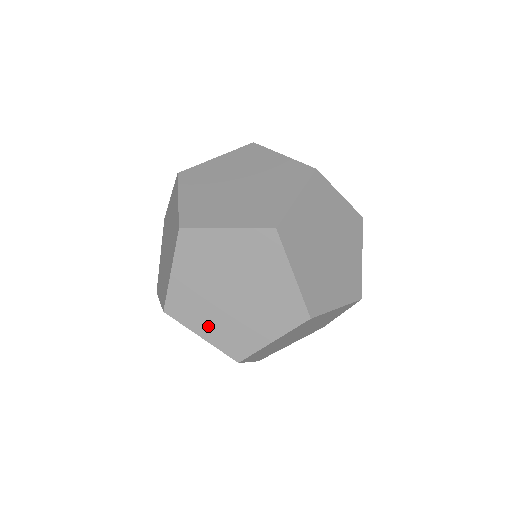
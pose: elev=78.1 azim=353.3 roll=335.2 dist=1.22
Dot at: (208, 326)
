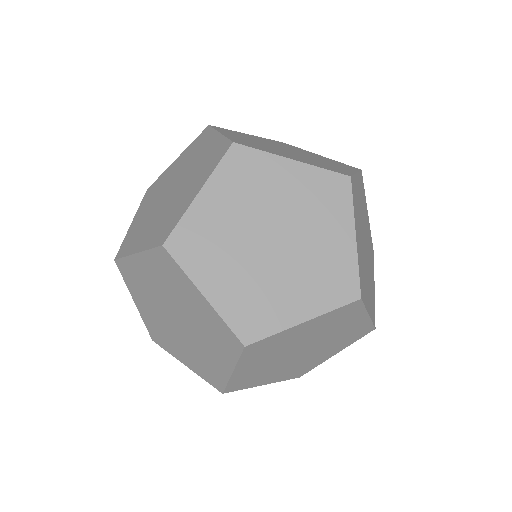
Dot at: (144, 306)
